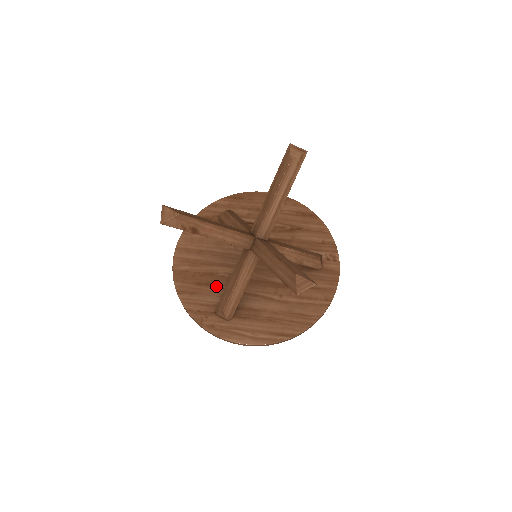
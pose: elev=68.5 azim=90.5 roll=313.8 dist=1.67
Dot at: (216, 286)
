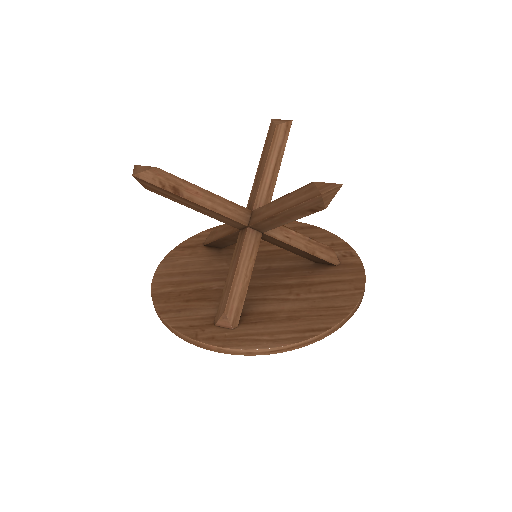
Dot at: (211, 299)
